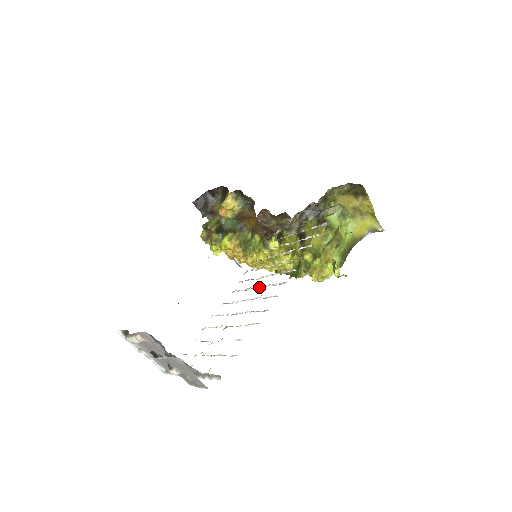
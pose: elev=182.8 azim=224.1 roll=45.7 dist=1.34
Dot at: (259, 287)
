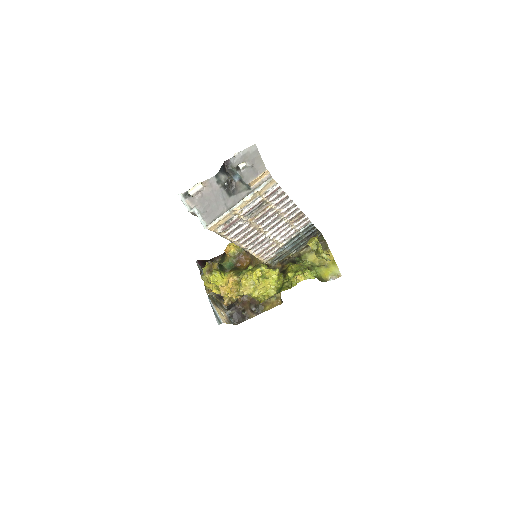
Dot at: (273, 223)
